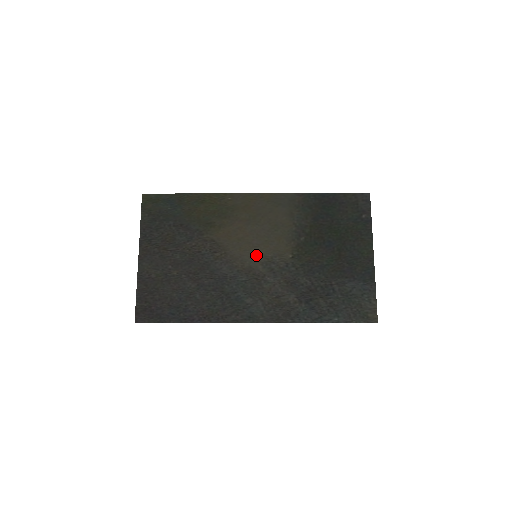
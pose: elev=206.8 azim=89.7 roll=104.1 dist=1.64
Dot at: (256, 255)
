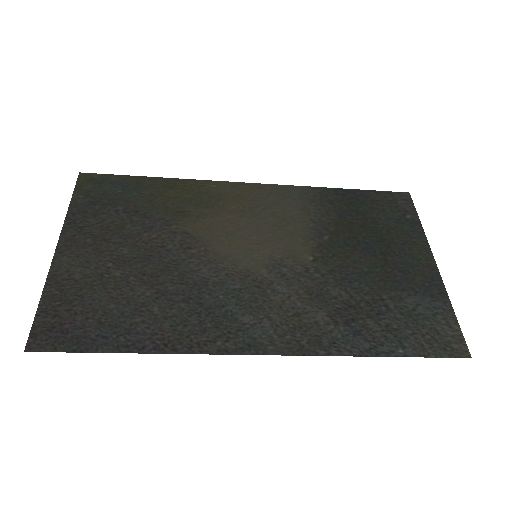
Dot at: (256, 255)
